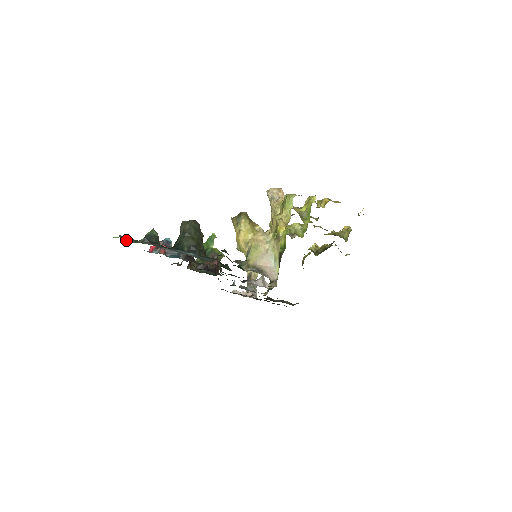
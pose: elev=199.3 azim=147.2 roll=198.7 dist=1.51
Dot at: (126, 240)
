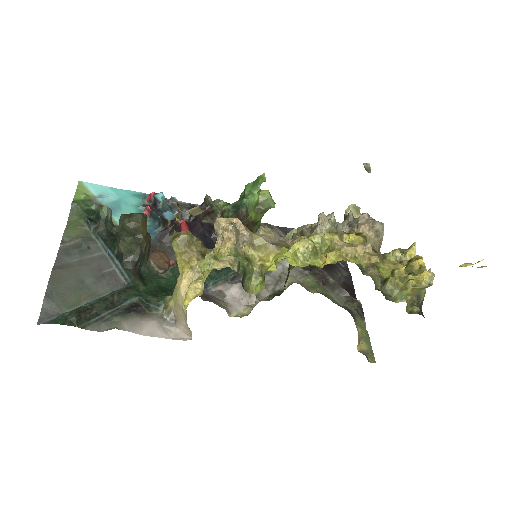
Dot at: (70, 216)
